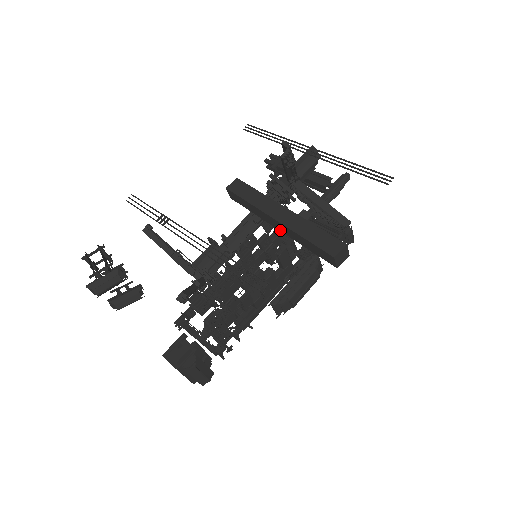
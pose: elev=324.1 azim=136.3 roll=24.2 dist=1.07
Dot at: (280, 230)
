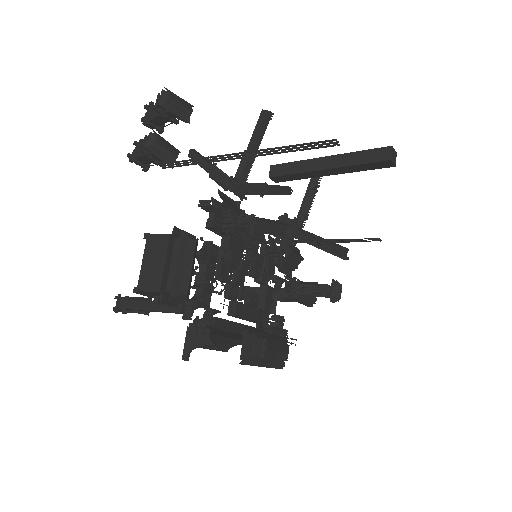
Dot at: (327, 168)
